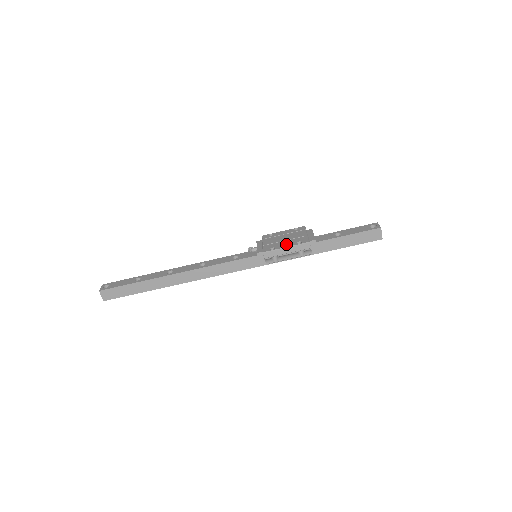
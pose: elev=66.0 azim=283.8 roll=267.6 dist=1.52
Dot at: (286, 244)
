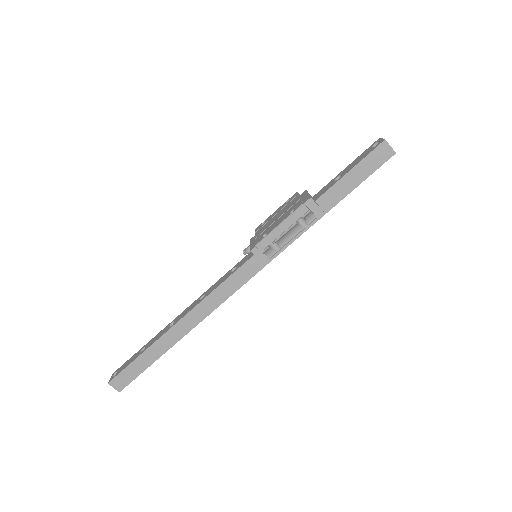
Dot at: (278, 222)
